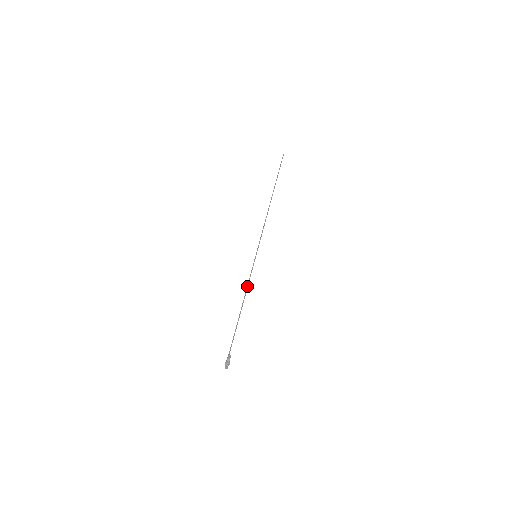
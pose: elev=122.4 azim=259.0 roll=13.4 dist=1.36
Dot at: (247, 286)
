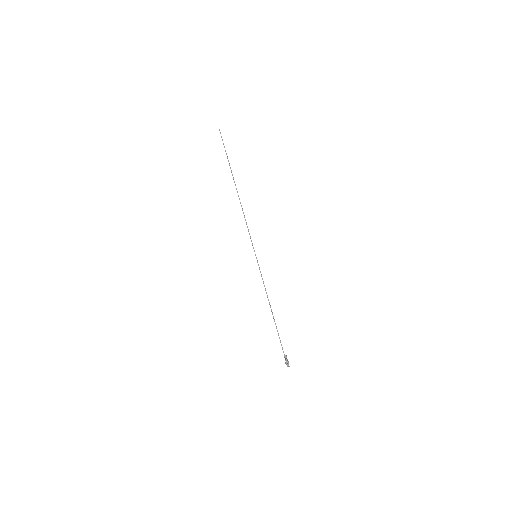
Dot at: (265, 289)
